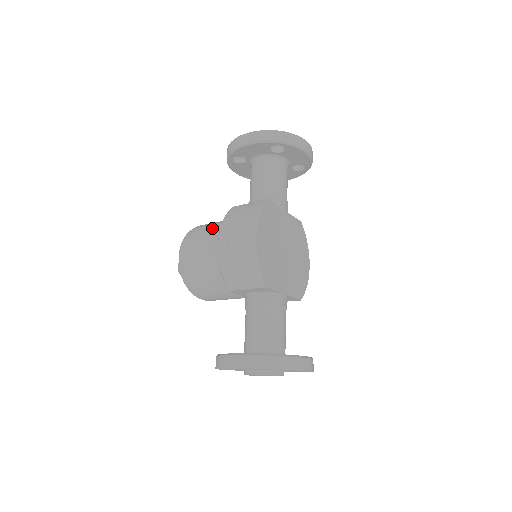
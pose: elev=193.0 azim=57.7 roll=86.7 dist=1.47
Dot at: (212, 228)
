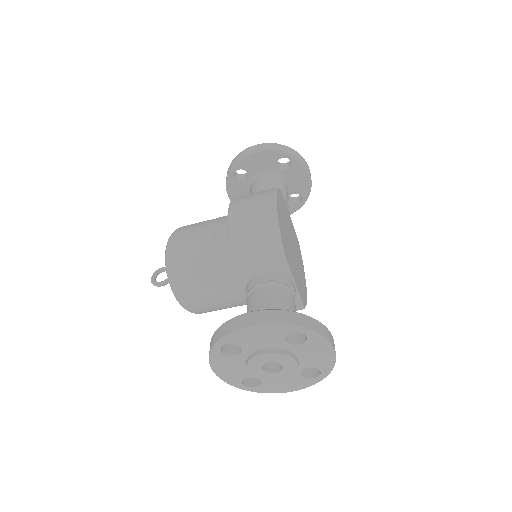
Dot at: (212, 219)
